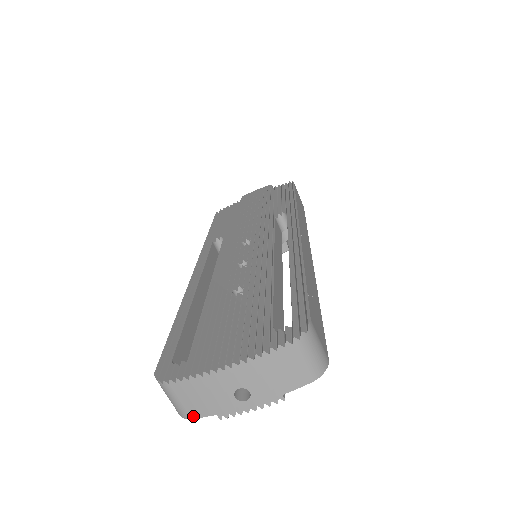
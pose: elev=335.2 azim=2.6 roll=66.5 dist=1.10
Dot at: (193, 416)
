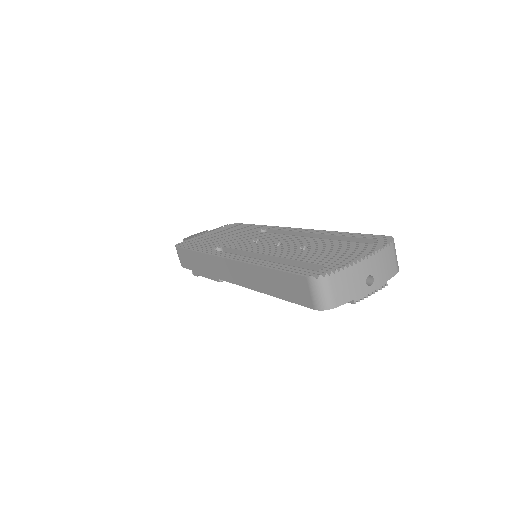
Dot at: (338, 304)
